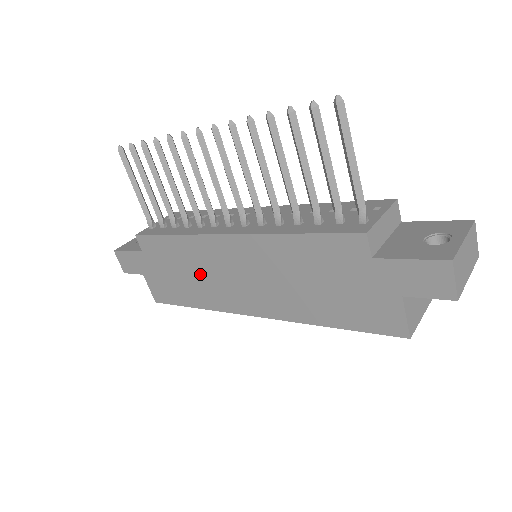
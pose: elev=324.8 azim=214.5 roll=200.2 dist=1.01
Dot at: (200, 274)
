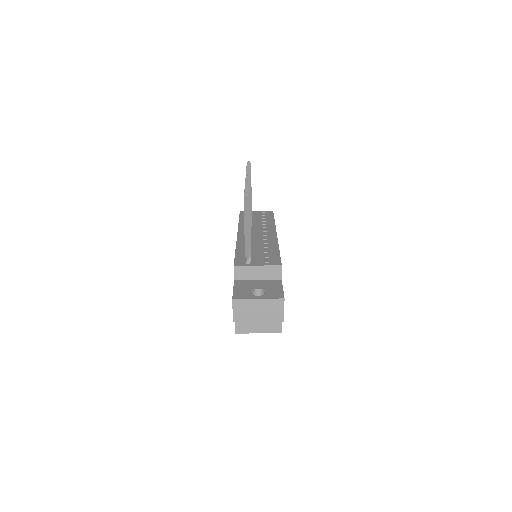
Dot at: occluded
